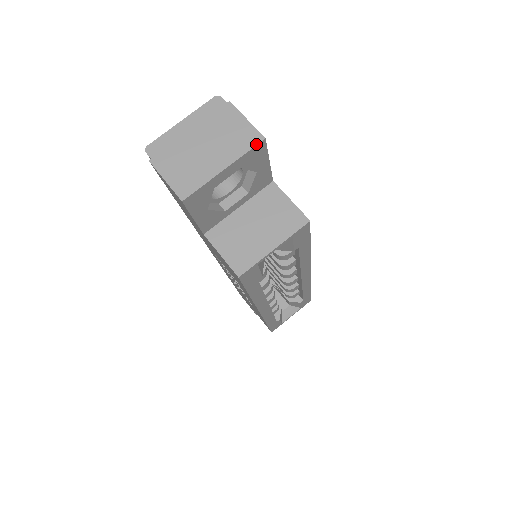
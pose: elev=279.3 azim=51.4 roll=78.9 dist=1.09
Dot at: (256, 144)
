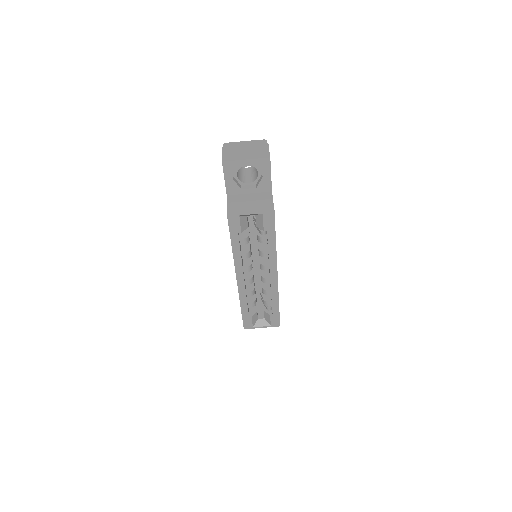
Dot at: (265, 157)
